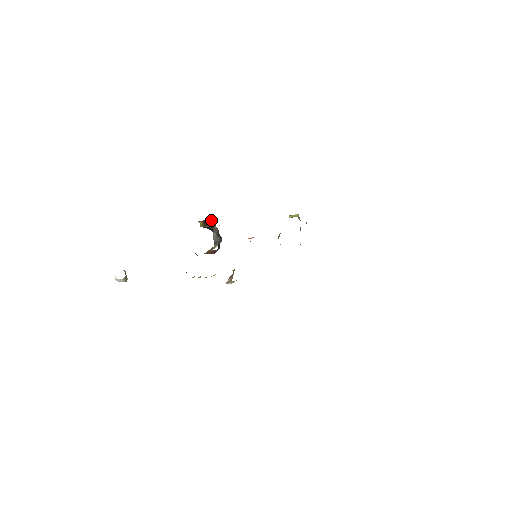
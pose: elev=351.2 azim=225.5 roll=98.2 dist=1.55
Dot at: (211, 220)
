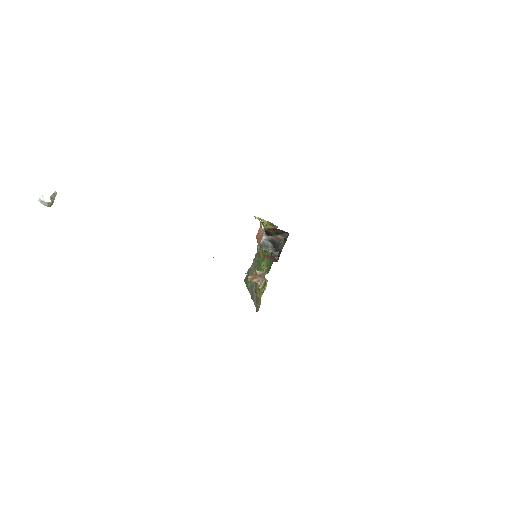
Dot at: (286, 232)
